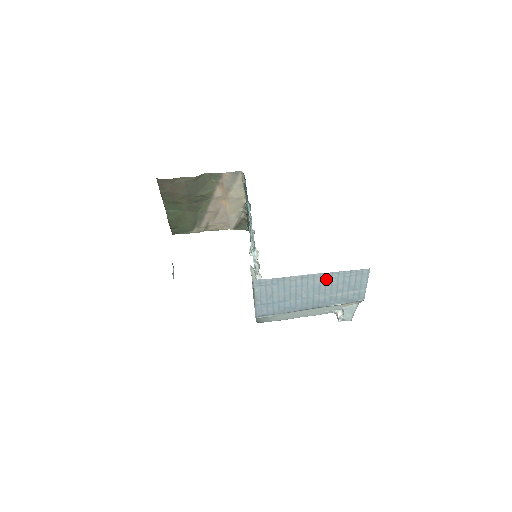
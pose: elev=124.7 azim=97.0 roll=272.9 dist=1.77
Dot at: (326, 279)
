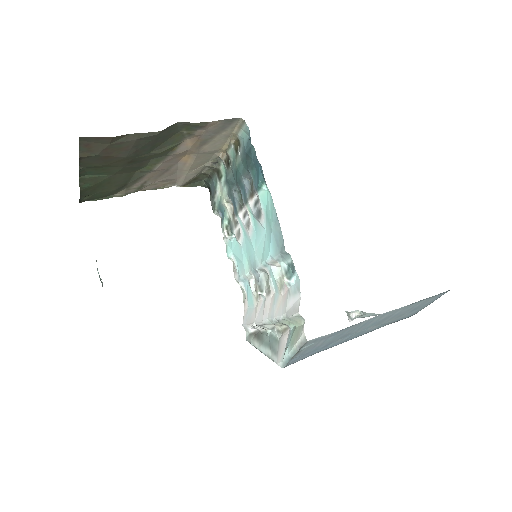
Dot at: (396, 312)
